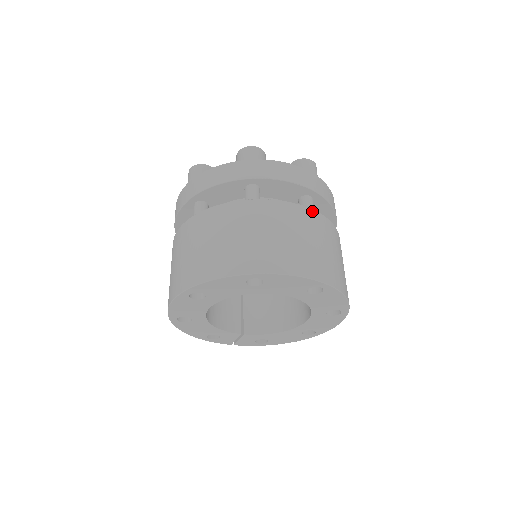
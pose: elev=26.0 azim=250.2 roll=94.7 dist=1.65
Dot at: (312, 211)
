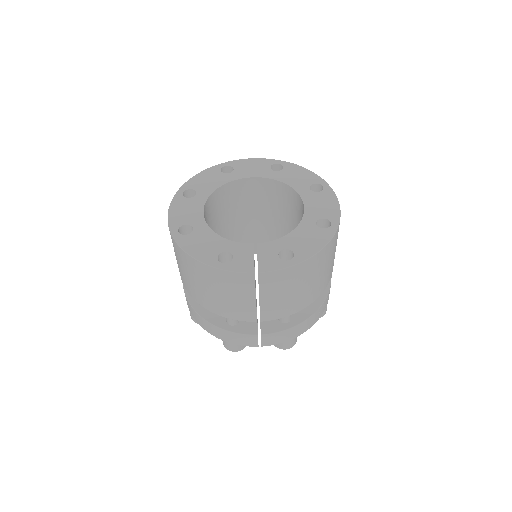
Dot at: occluded
